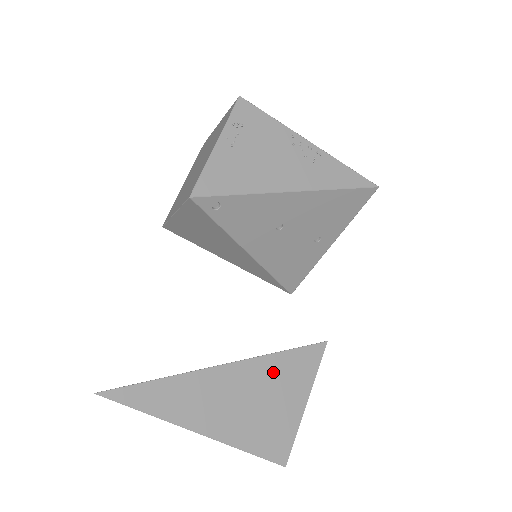
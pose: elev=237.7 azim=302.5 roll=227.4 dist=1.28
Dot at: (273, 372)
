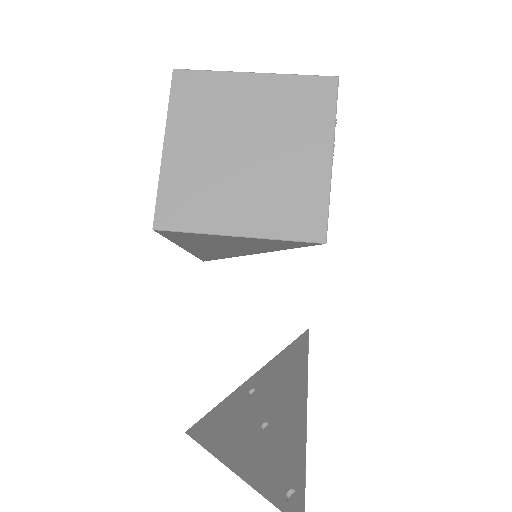
Dot at: occluded
